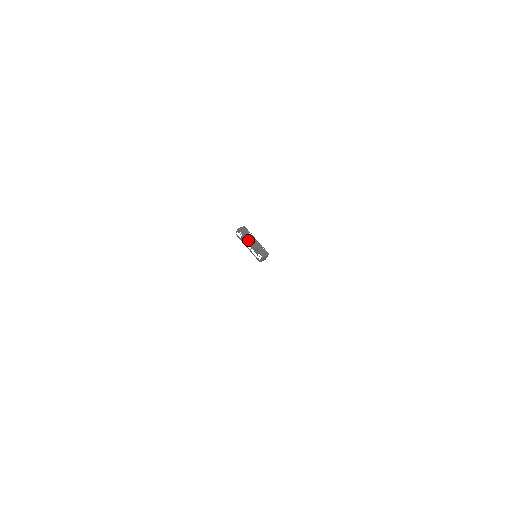
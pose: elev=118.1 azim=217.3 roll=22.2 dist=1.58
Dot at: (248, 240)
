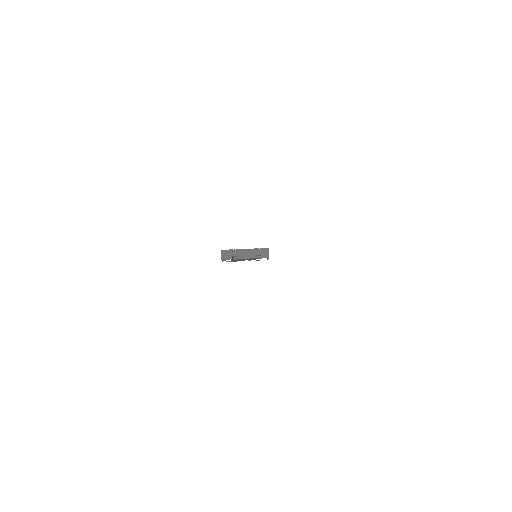
Dot at: (241, 259)
